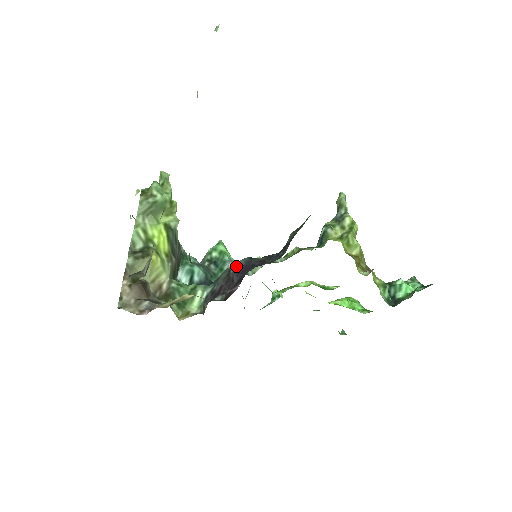
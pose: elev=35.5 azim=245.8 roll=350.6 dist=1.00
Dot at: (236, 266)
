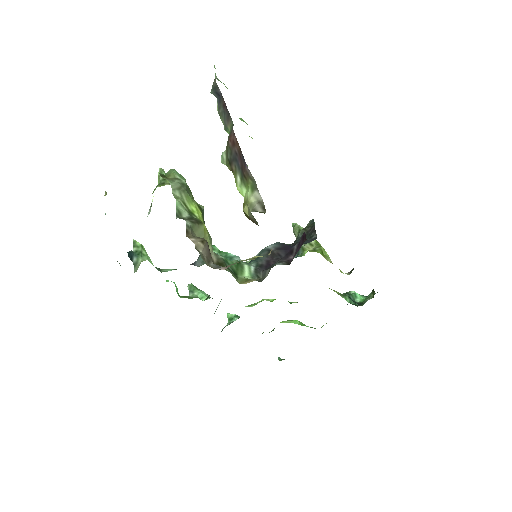
Dot at: (273, 246)
